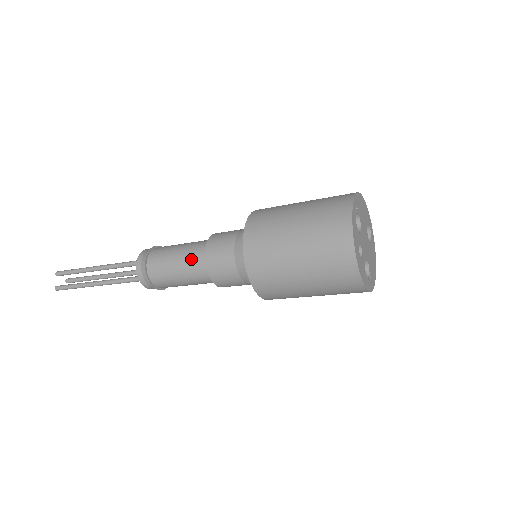
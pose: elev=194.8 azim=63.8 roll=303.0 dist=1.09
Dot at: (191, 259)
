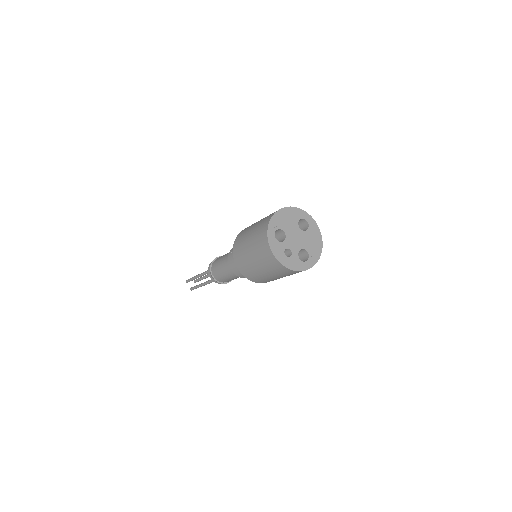
Dot at: (227, 269)
